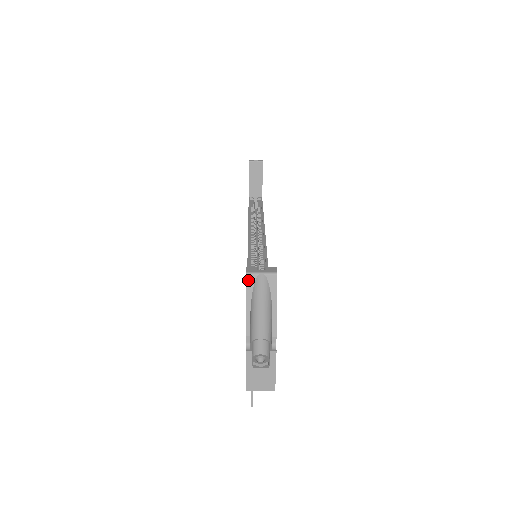
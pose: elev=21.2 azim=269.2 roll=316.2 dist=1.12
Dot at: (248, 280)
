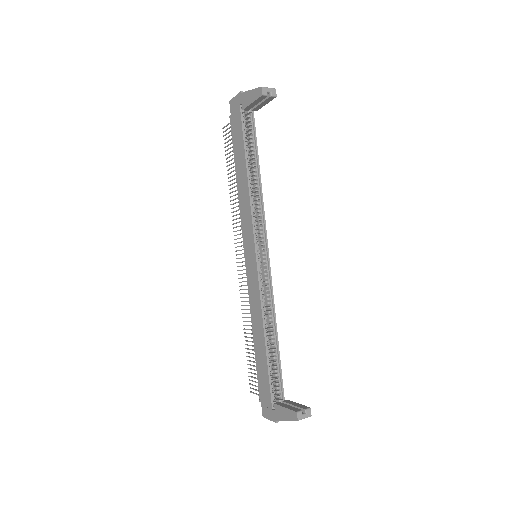
Dot at: occluded
